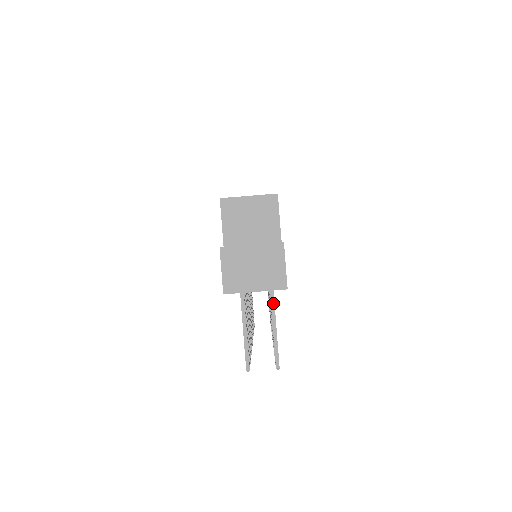
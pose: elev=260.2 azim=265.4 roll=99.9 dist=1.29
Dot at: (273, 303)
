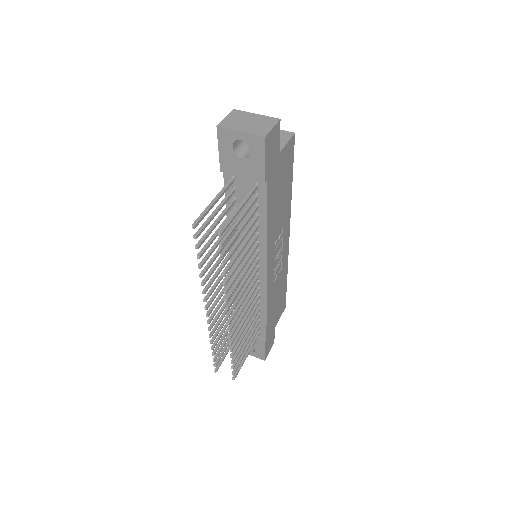
Dot at: (248, 196)
